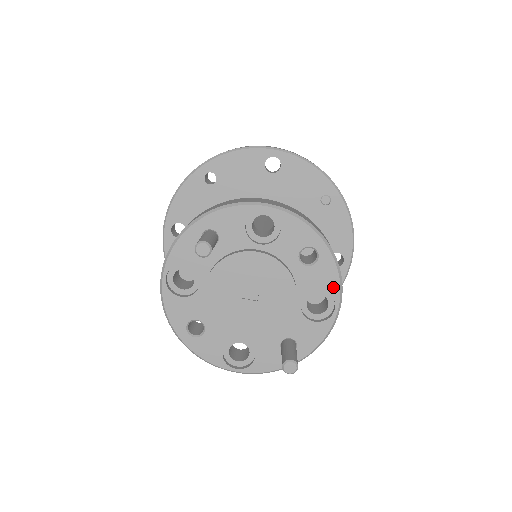
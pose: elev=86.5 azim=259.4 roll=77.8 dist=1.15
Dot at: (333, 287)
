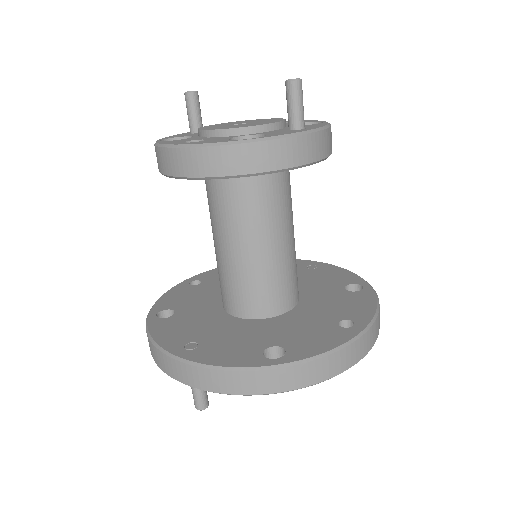
Dot at: (312, 121)
